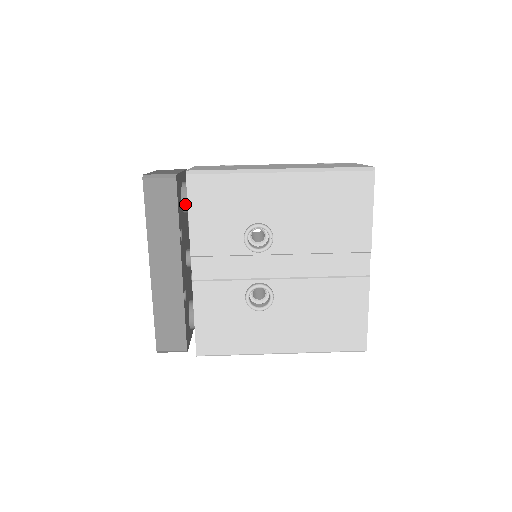
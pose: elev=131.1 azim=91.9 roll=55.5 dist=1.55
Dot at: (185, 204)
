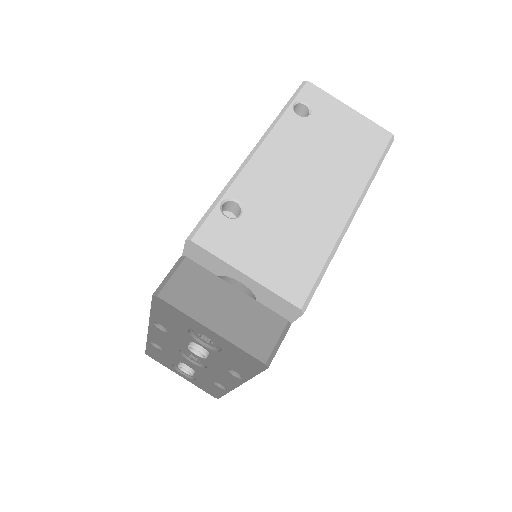
Dot at: occluded
